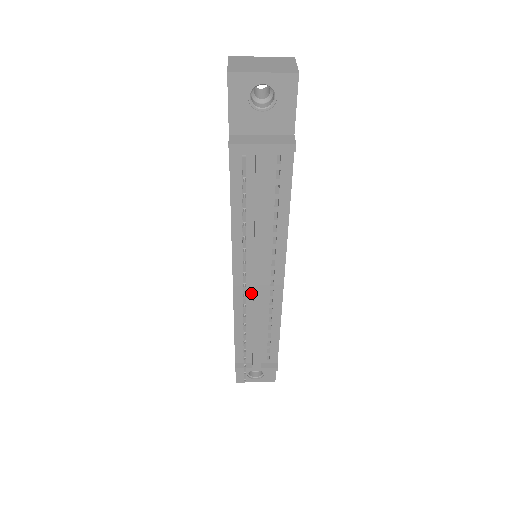
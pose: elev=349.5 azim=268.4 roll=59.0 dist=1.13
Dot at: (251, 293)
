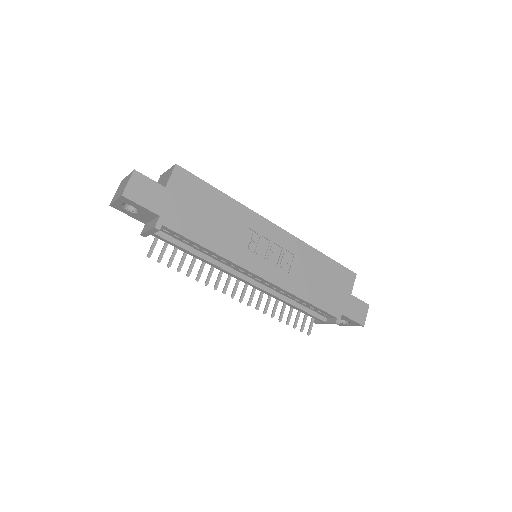
Dot at: occluded
